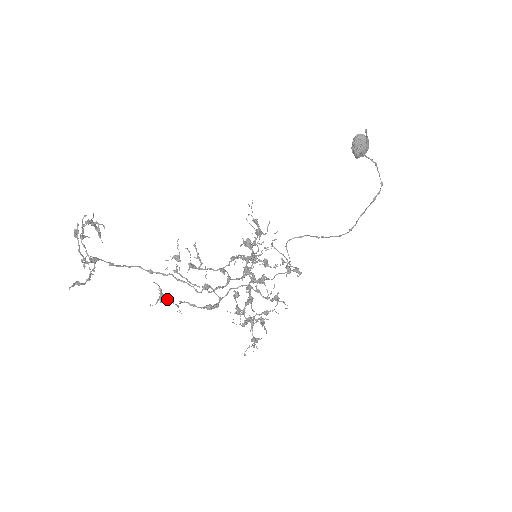
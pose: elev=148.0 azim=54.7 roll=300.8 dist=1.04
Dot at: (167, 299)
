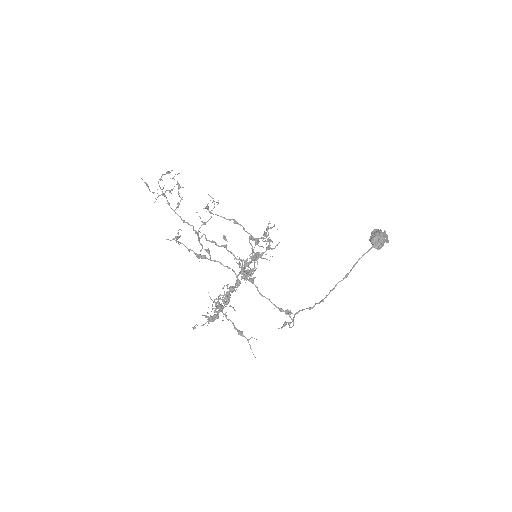
Dot at: occluded
